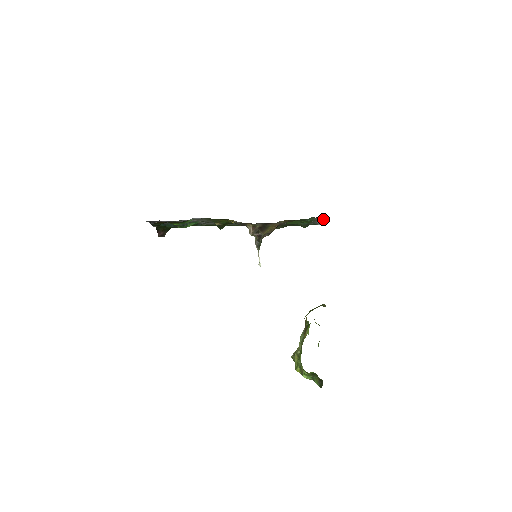
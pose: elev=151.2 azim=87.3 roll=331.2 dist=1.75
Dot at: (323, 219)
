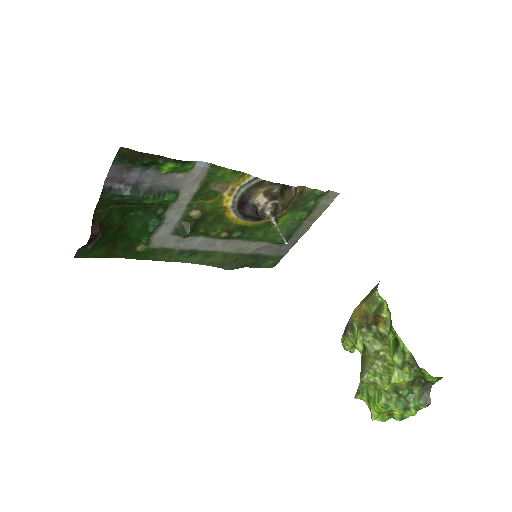
Dot at: (327, 203)
